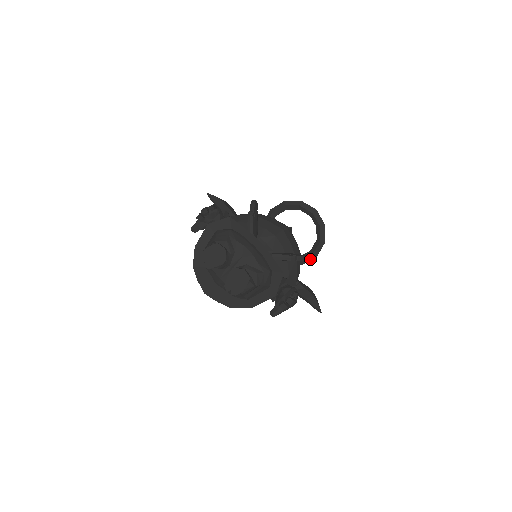
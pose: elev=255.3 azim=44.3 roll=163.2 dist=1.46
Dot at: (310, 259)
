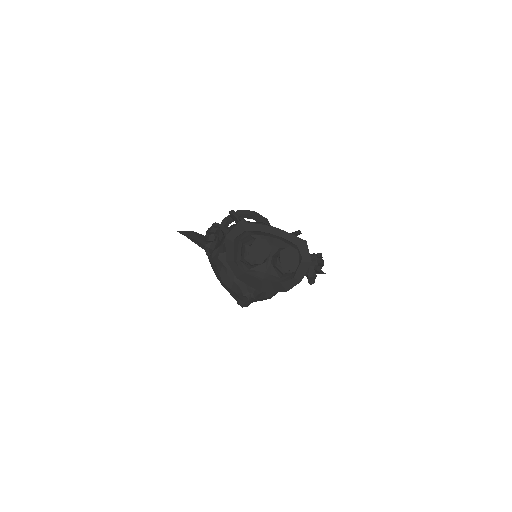
Dot at: (300, 232)
